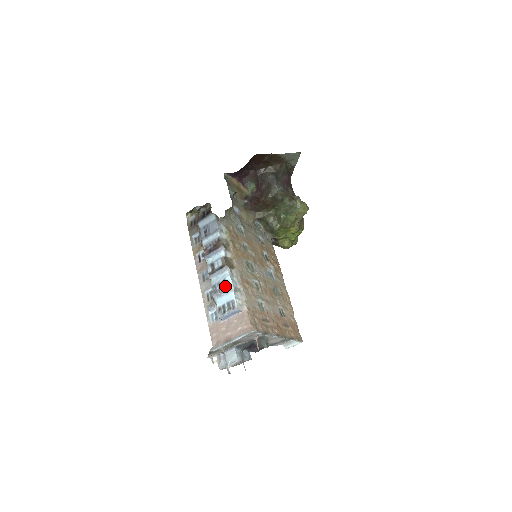
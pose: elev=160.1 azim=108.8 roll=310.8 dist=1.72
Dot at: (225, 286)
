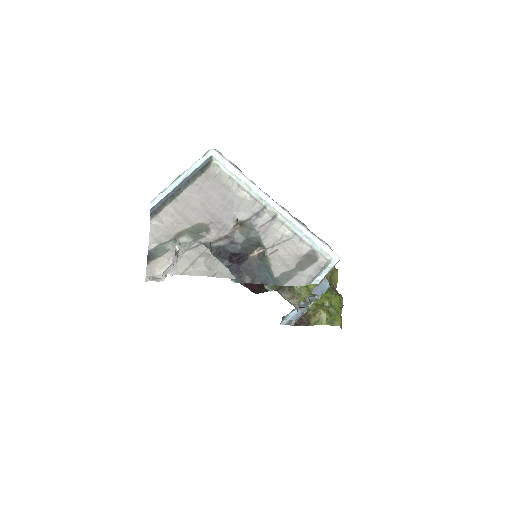
Dot at: occluded
